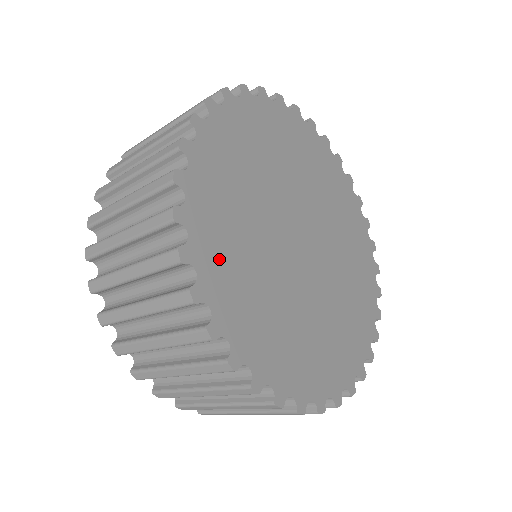
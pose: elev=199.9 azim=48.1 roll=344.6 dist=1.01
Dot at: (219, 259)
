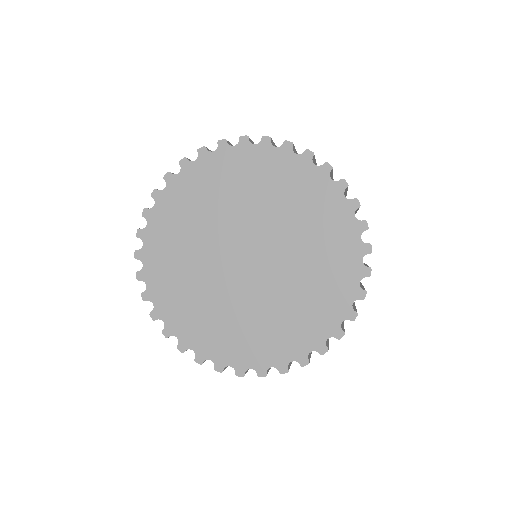
Dot at: (163, 277)
